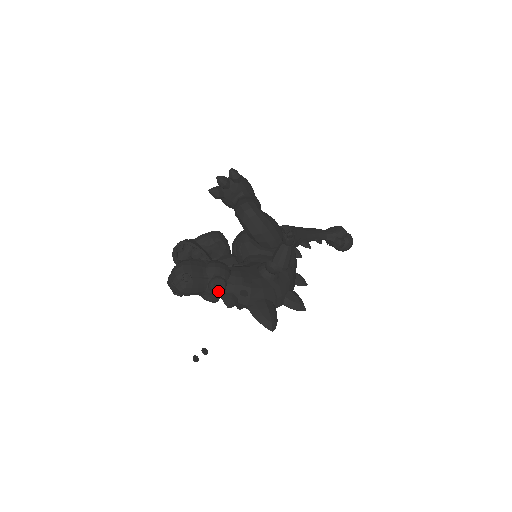
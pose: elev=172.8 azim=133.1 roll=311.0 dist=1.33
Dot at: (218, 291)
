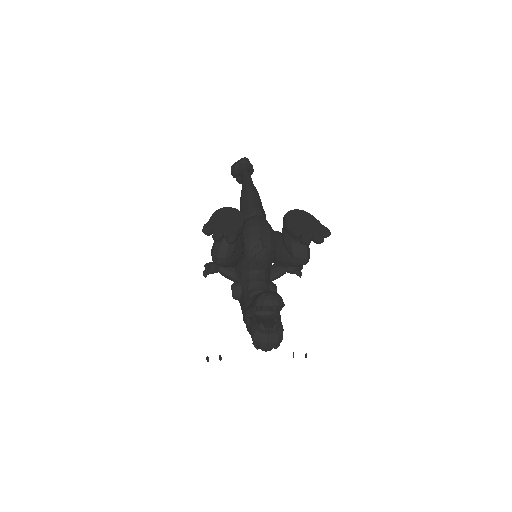
Dot at: occluded
